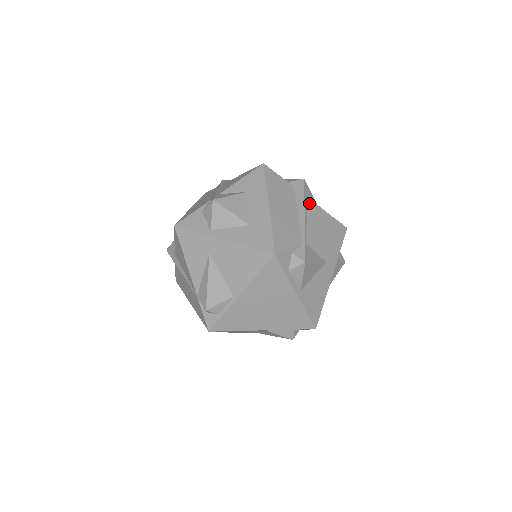
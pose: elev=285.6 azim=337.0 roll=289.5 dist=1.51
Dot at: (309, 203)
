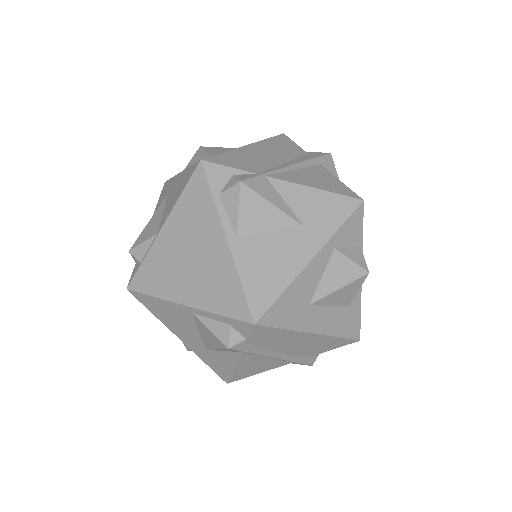
Dot at: (317, 167)
